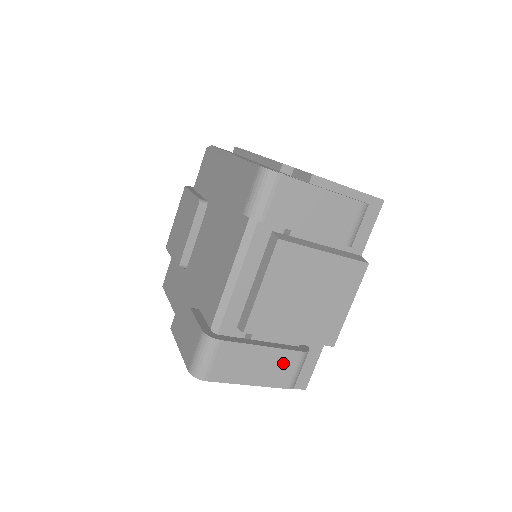
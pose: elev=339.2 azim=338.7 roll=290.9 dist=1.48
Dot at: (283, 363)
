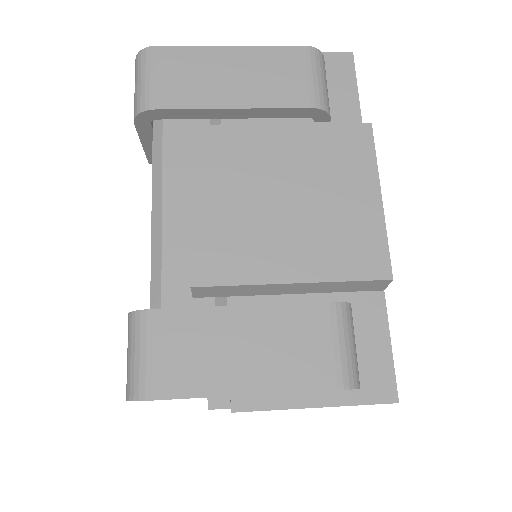
Dot at: (300, 333)
